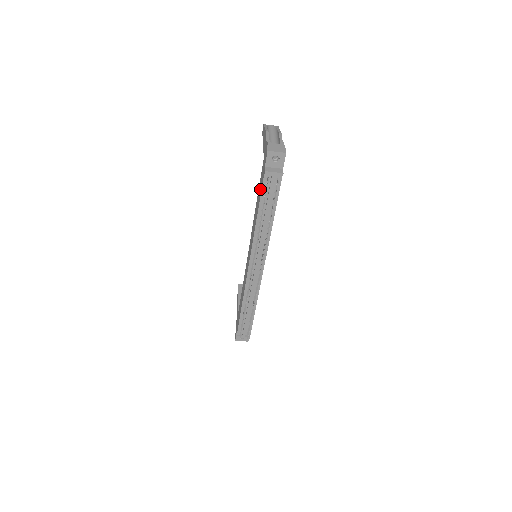
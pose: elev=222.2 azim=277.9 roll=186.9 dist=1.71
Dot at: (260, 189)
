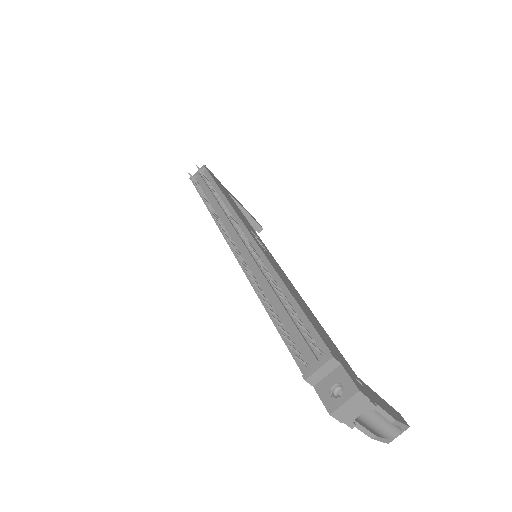
Dot at: occluded
